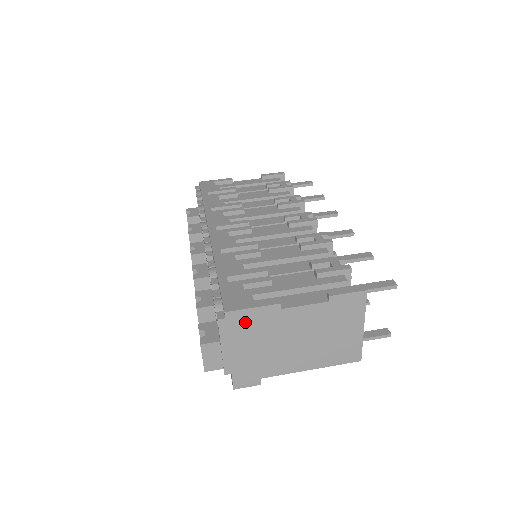
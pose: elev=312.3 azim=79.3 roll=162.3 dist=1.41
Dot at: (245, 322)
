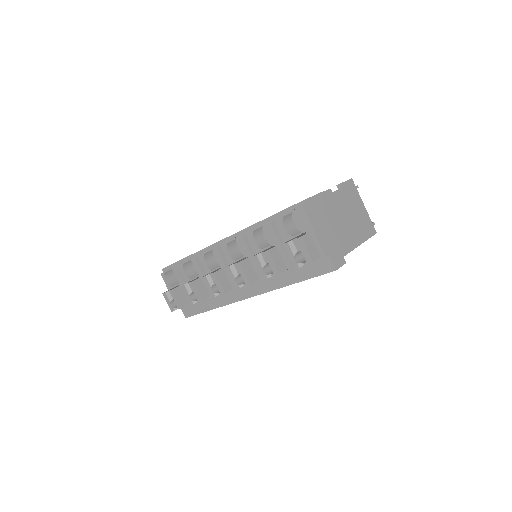
Dot at: (315, 208)
